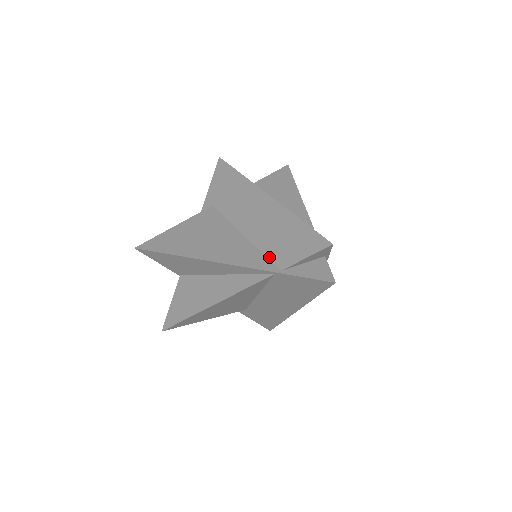
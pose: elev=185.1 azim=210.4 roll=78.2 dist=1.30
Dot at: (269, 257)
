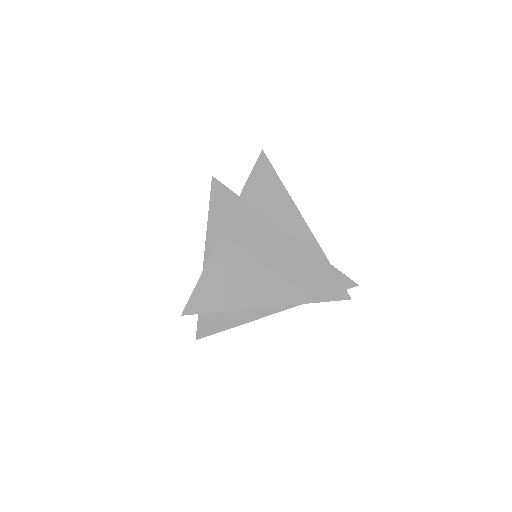
Dot at: (302, 290)
